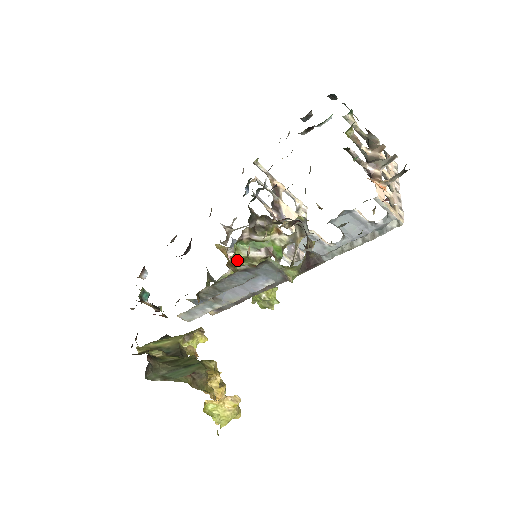
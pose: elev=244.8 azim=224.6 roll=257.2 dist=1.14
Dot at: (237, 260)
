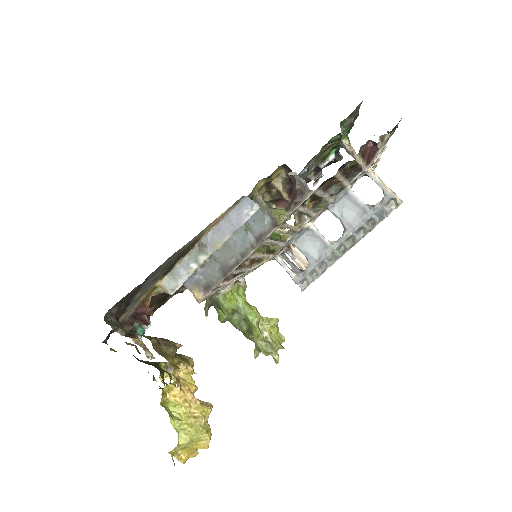
Dot at: occluded
